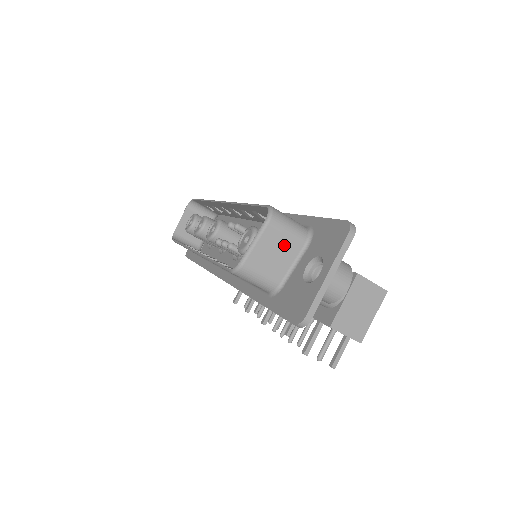
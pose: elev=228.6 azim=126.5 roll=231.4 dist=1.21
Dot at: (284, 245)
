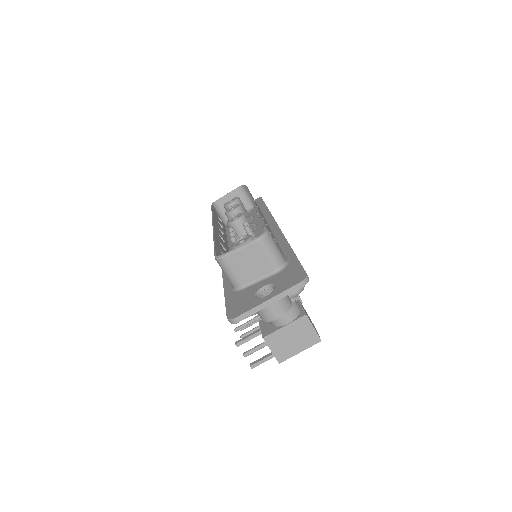
Dot at: (260, 262)
